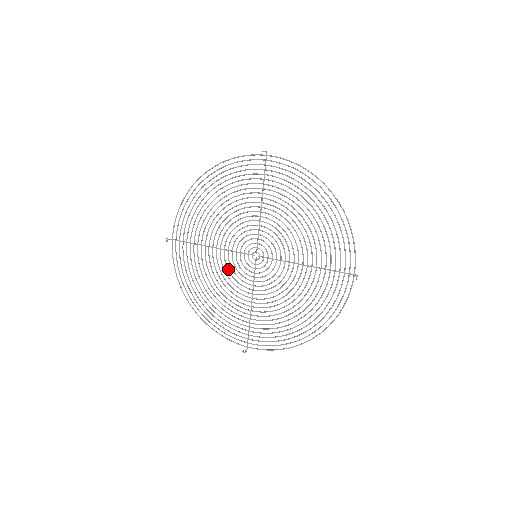
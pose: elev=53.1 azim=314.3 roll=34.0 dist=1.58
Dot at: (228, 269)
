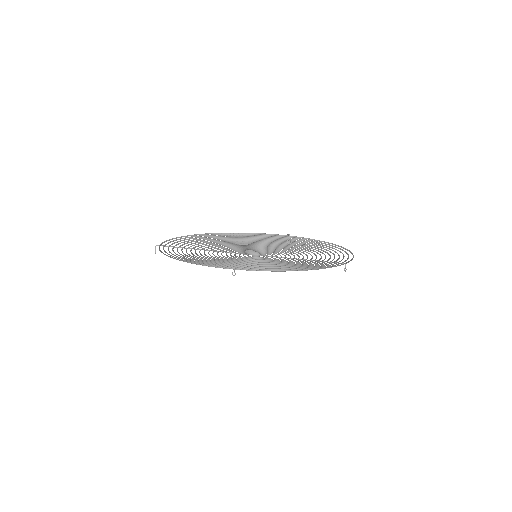
Dot at: occluded
